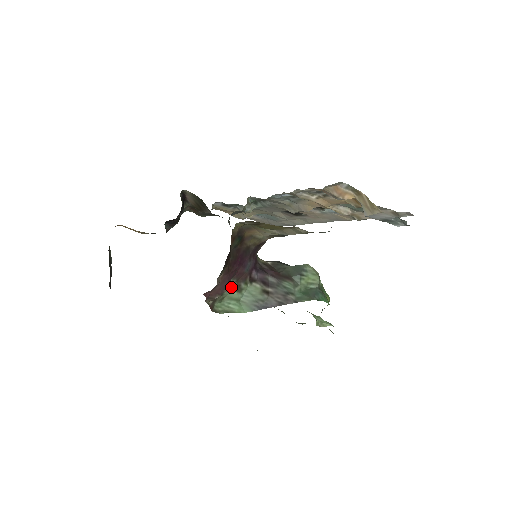
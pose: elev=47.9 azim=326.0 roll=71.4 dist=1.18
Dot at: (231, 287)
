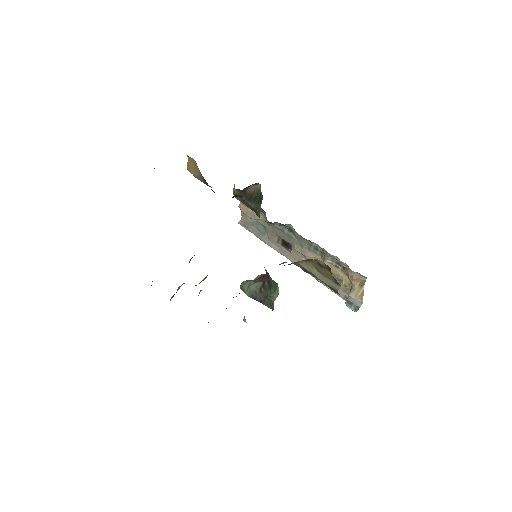
Dot at: (258, 277)
